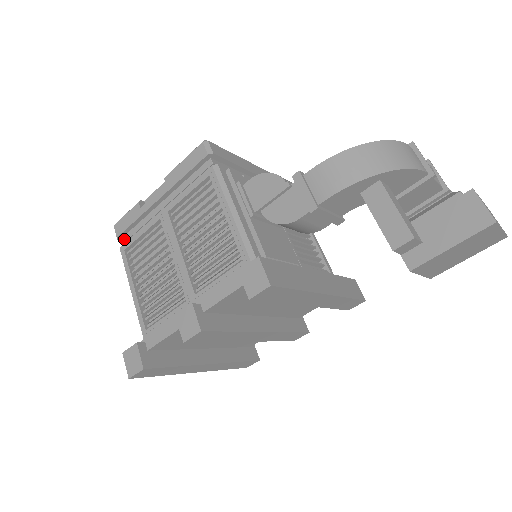
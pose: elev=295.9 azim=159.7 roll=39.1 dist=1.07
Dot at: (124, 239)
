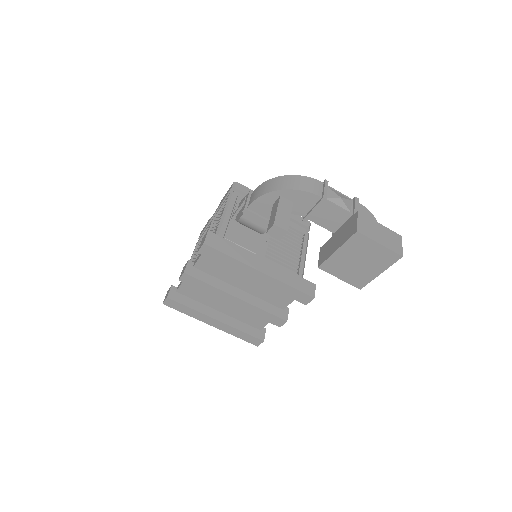
Dot at: occluded
